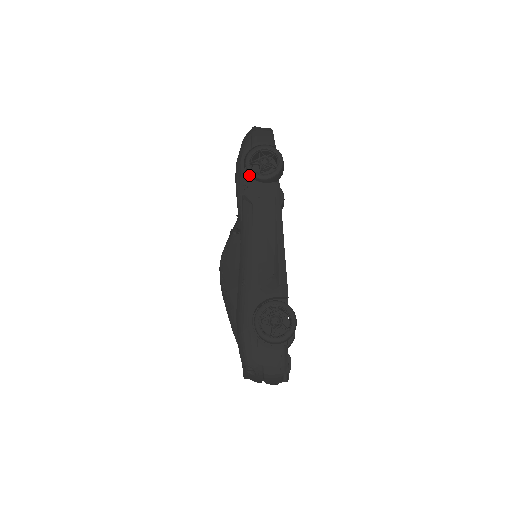
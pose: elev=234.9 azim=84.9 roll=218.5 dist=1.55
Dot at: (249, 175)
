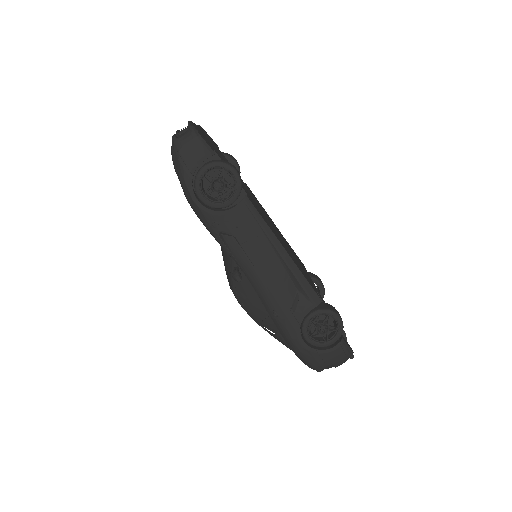
Dot at: (210, 207)
